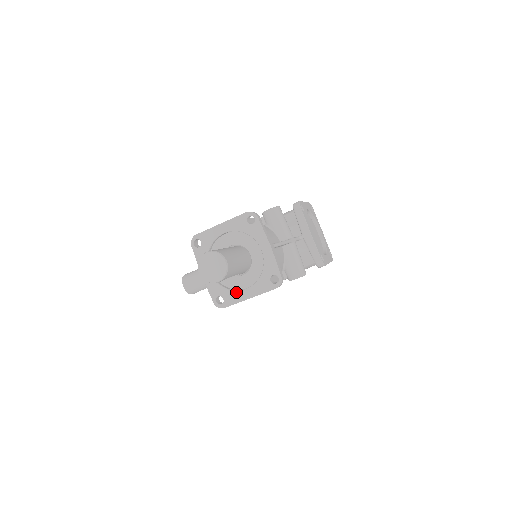
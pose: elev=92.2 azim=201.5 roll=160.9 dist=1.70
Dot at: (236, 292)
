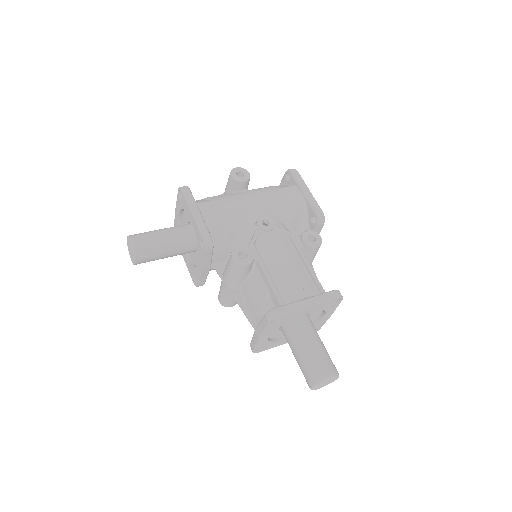
Dot at: (279, 343)
